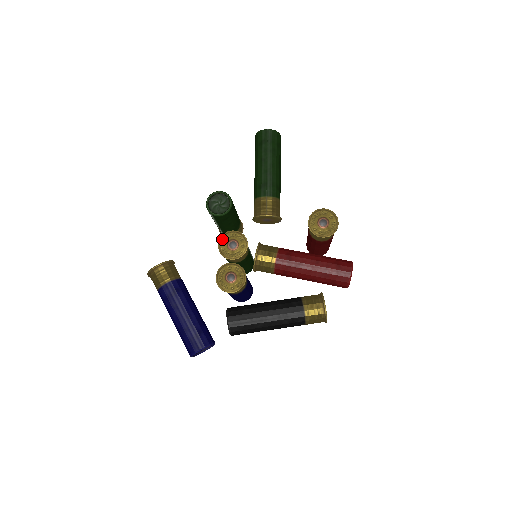
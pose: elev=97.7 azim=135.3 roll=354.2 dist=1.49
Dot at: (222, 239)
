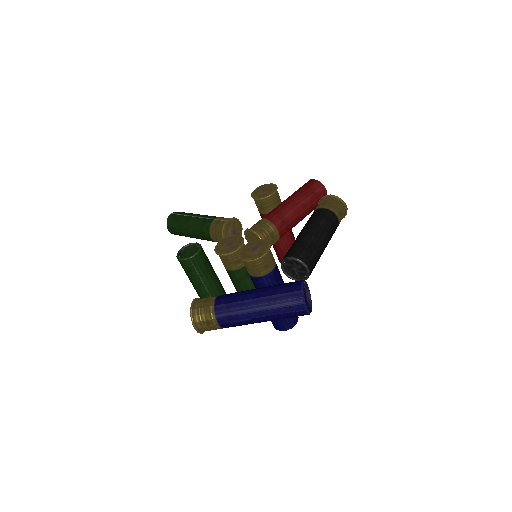
Dot at: (217, 251)
